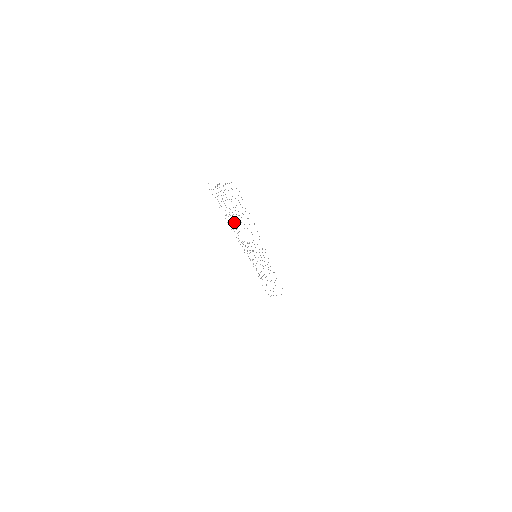
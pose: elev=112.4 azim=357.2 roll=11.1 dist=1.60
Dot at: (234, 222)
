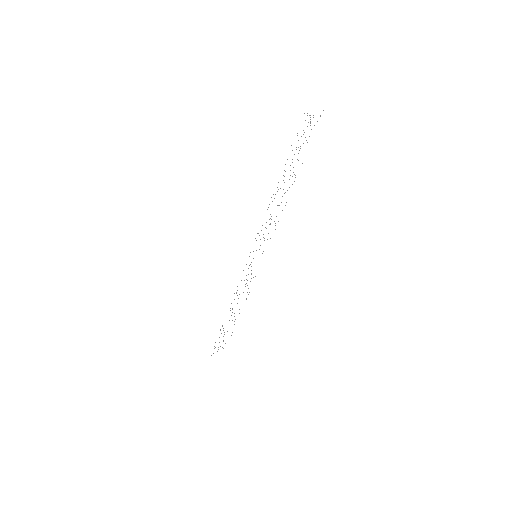
Dot at: occluded
